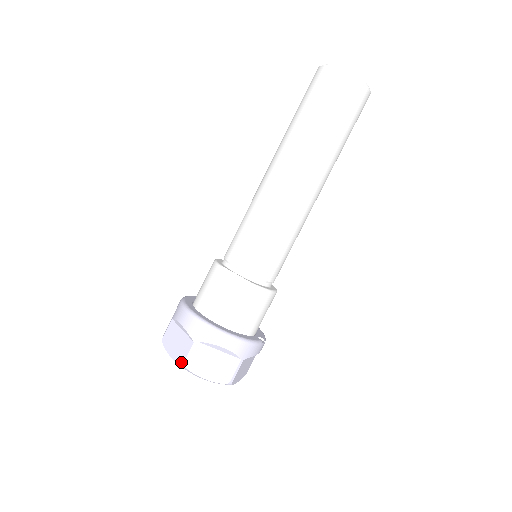
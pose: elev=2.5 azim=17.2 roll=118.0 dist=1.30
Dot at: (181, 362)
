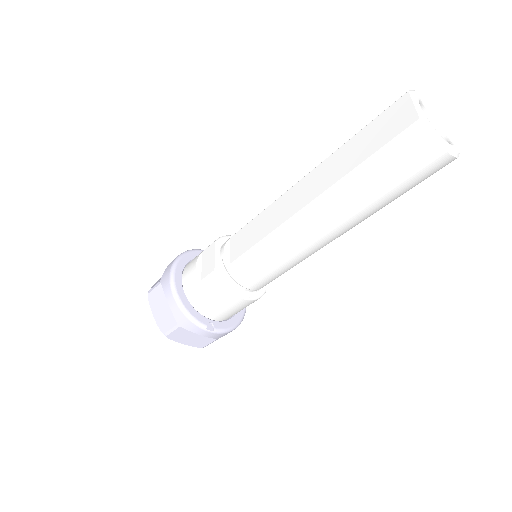
Dot at: (150, 289)
